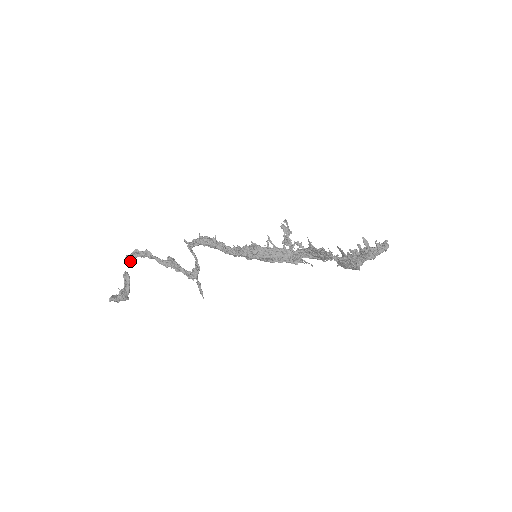
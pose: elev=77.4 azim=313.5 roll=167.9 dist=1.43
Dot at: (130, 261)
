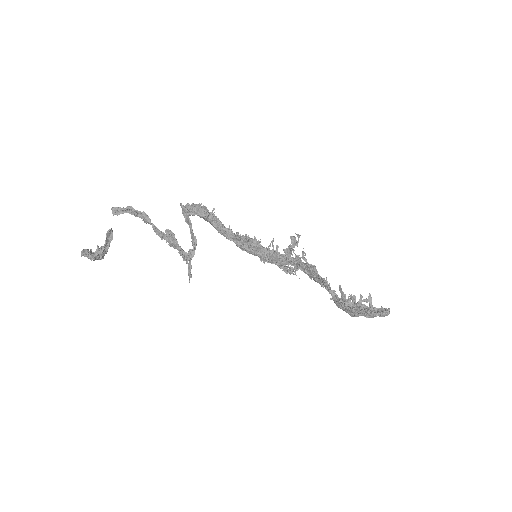
Dot at: (116, 214)
